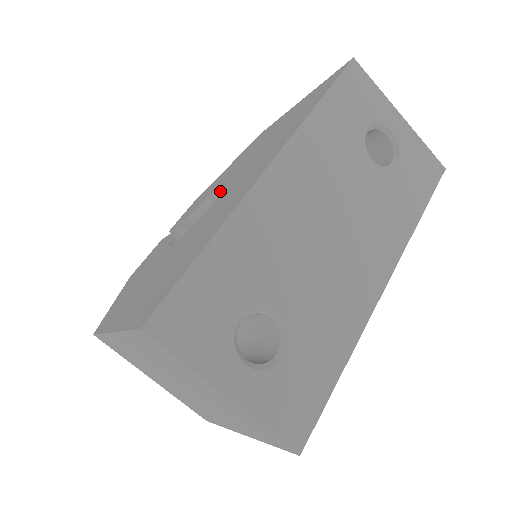
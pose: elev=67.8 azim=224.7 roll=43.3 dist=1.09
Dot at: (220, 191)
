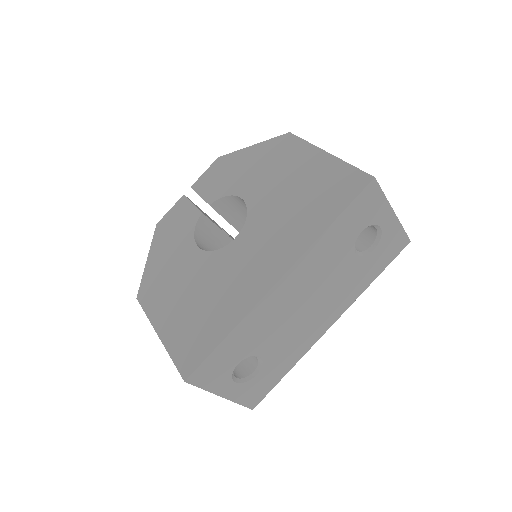
Dot at: (240, 198)
